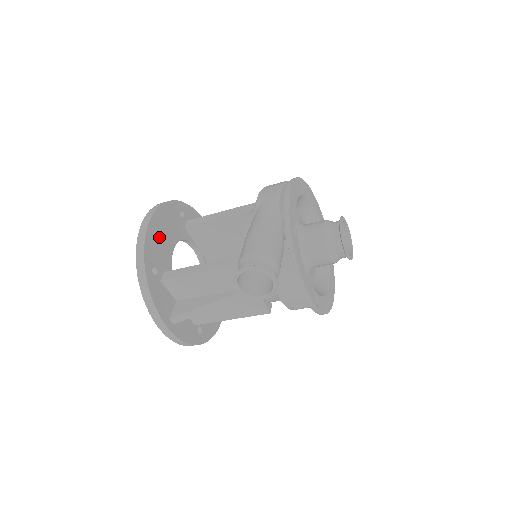
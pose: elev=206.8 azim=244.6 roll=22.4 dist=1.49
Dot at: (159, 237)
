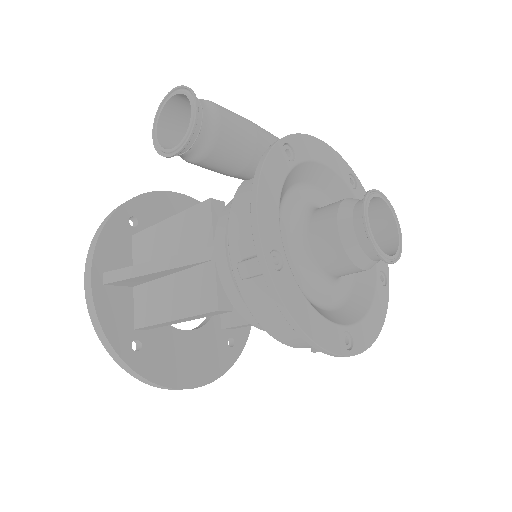
Dot at: (171, 213)
